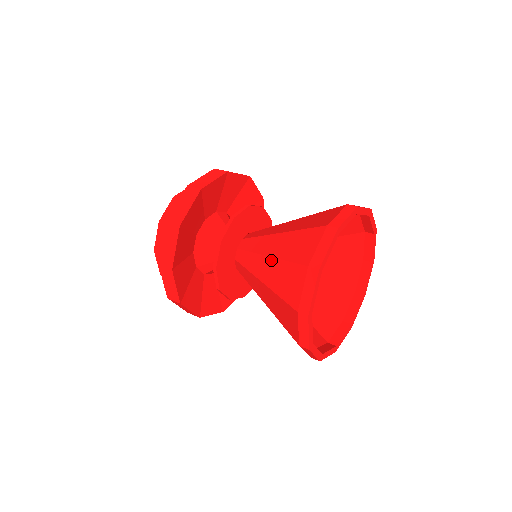
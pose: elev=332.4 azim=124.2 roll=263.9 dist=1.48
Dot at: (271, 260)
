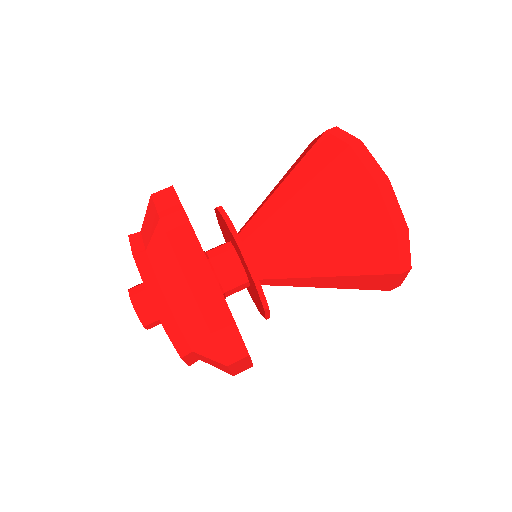
Dot at: (315, 222)
